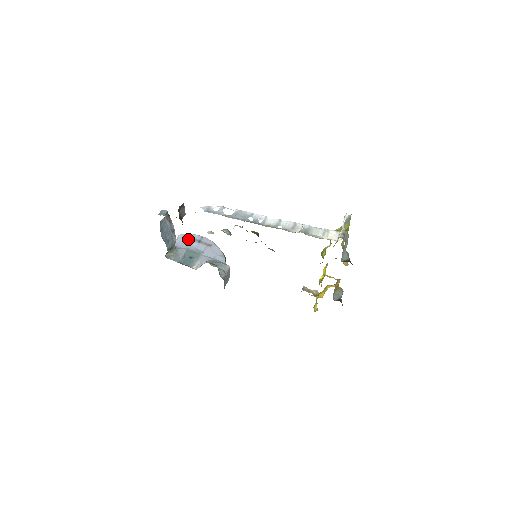
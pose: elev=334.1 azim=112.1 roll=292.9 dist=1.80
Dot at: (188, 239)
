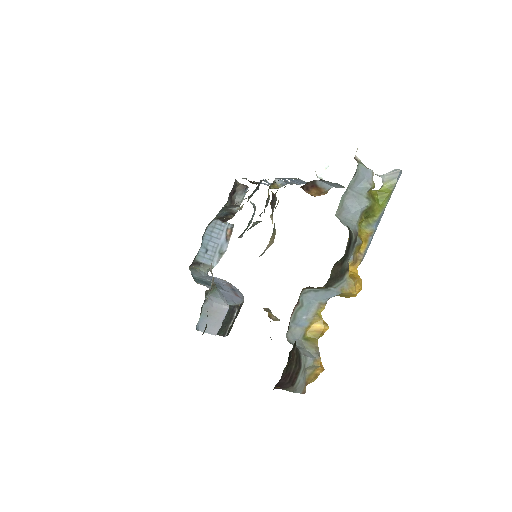
Dot at: (227, 284)
